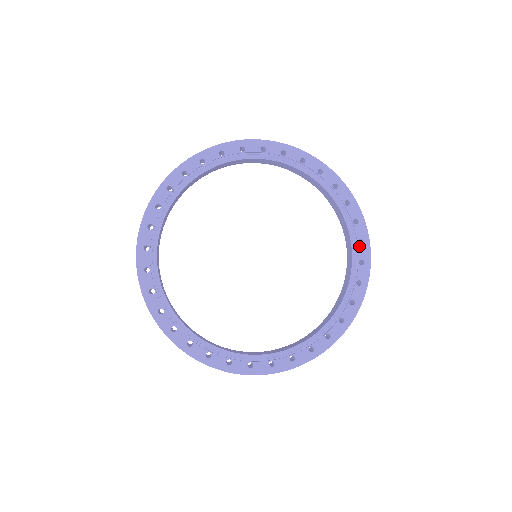
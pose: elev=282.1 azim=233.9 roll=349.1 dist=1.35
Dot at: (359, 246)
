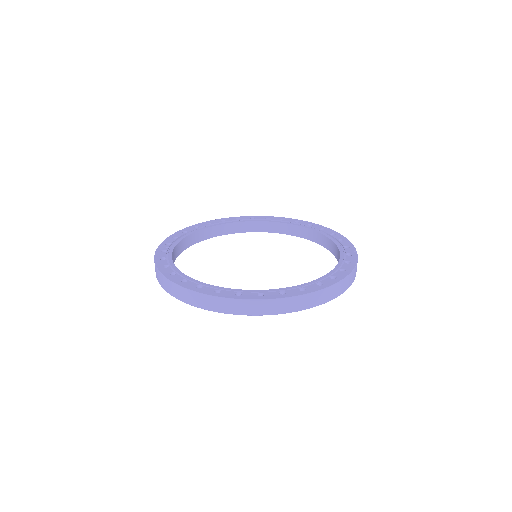
Dot at: (339, 271)
